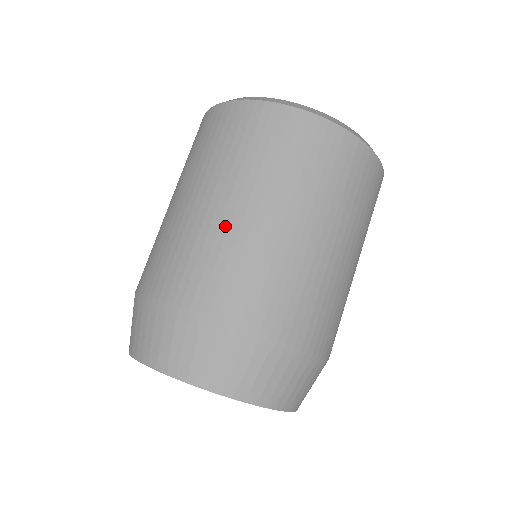
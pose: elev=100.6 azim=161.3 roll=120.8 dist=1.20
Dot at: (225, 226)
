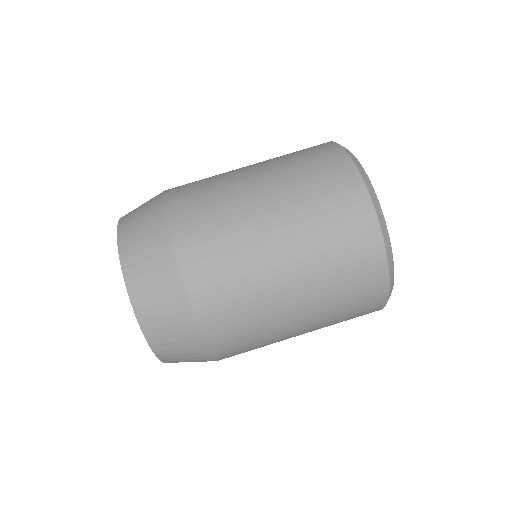
Dot at: (271, 300)
